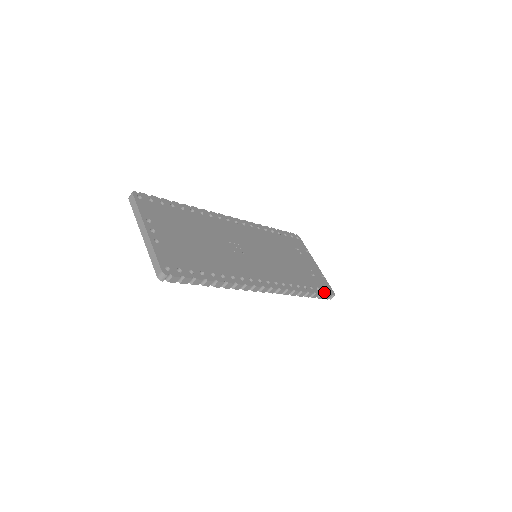
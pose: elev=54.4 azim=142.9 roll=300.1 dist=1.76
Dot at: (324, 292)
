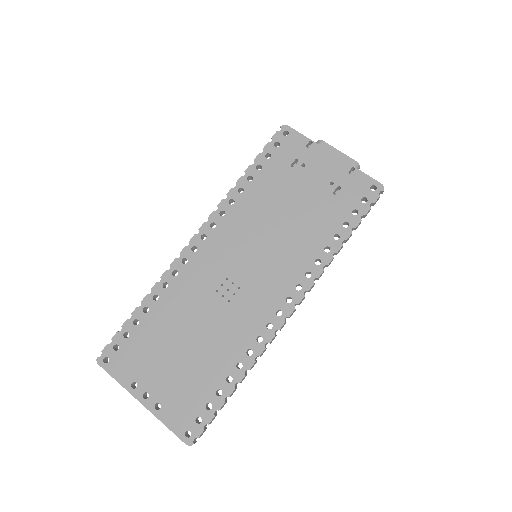
Dot at: (366, 206)
